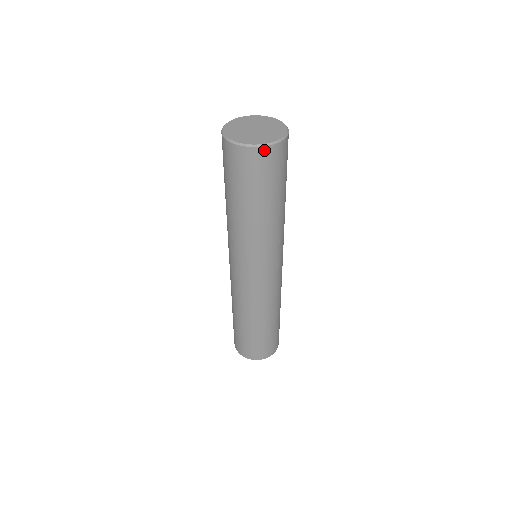
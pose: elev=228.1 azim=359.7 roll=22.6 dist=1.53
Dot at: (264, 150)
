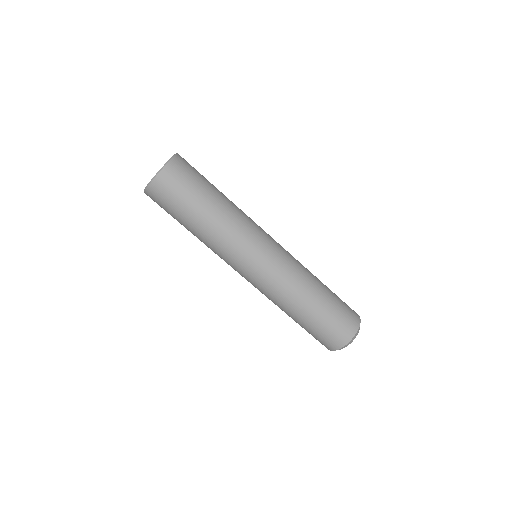
Dot at: (174, 162)
